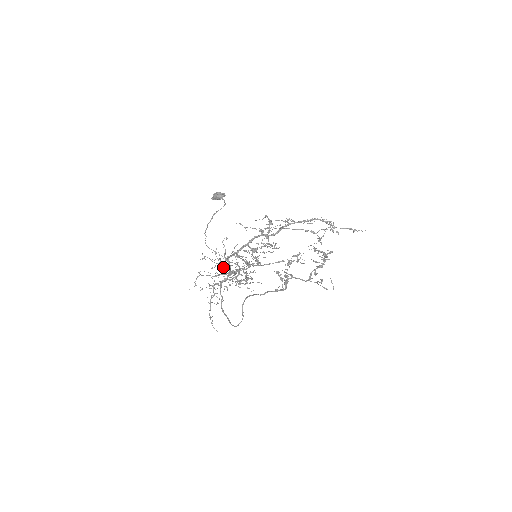
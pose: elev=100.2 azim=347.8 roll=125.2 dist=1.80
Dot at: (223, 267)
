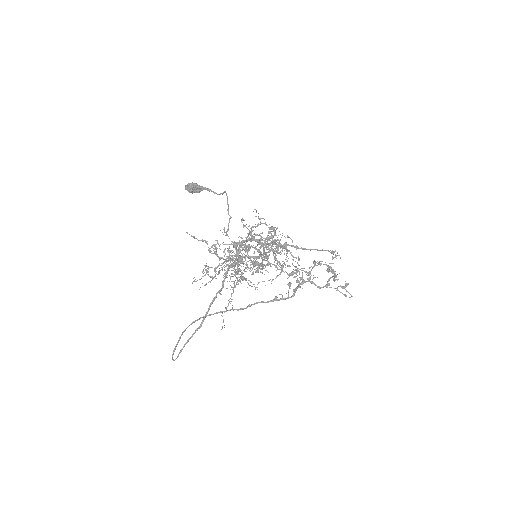
Dot at: (272, 235)
